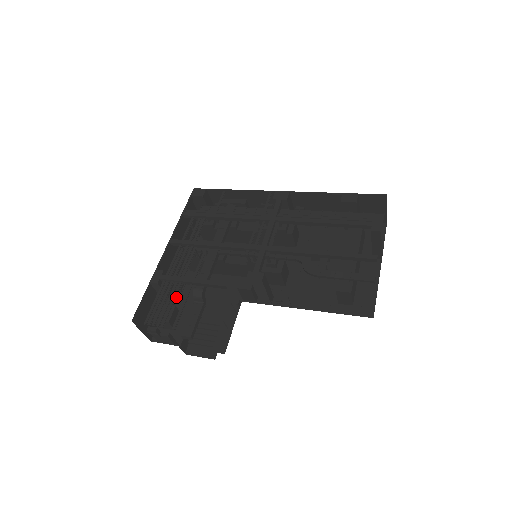
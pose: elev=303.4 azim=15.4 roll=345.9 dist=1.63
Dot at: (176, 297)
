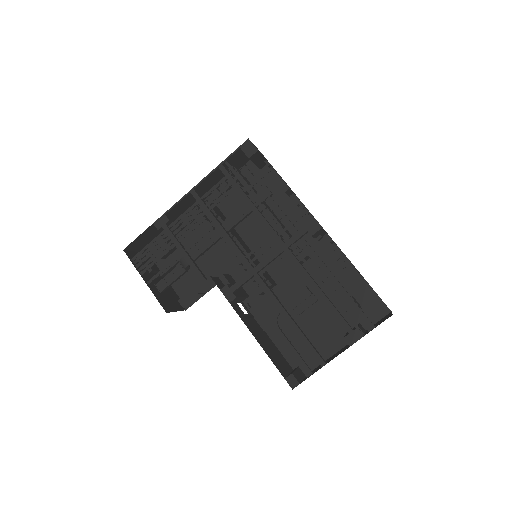
Dot at: (182, 229)
